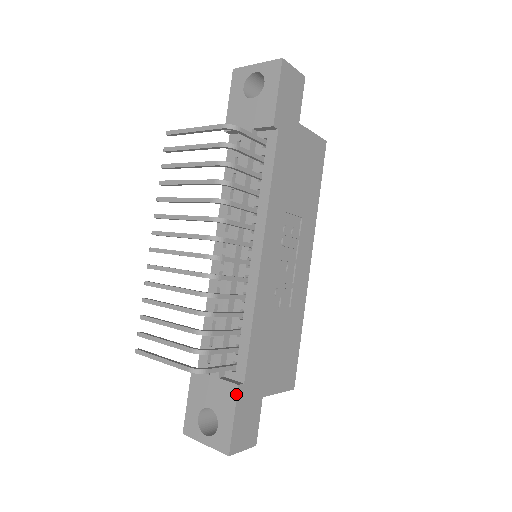
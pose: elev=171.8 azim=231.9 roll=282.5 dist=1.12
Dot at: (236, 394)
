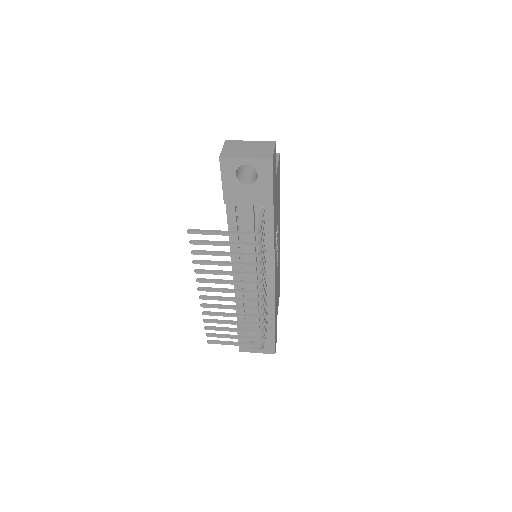
Dot at: (274, 334)
